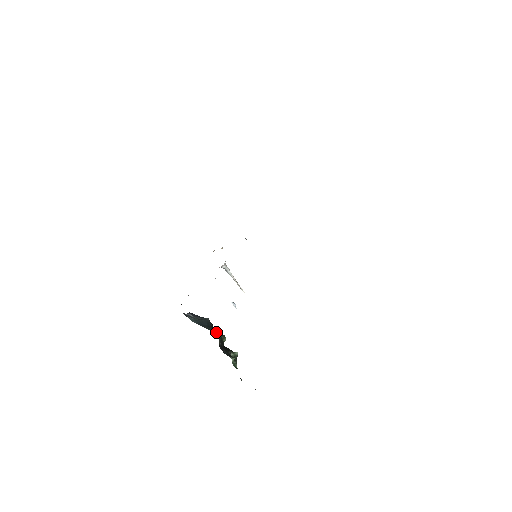
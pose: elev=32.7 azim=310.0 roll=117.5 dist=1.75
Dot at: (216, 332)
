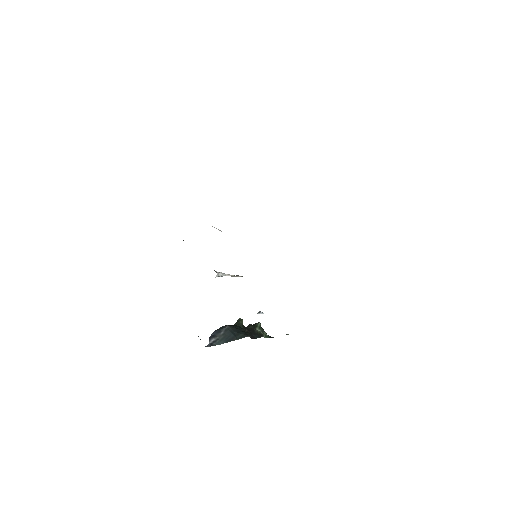
Dot at: (246, 335)
